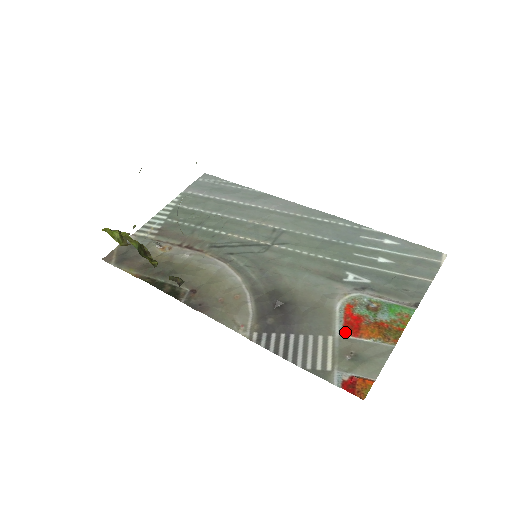
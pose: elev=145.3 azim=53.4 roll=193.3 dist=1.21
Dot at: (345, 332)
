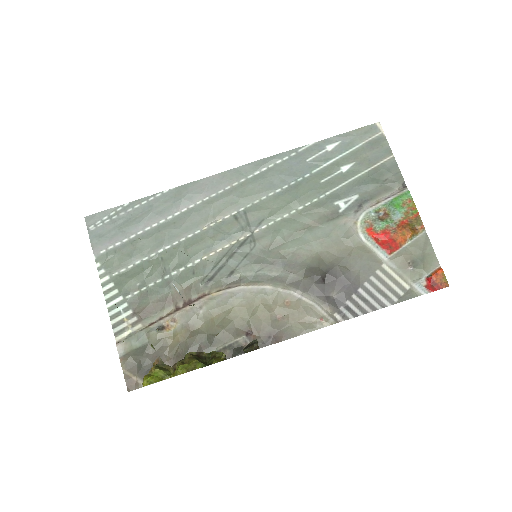
Dot at: (389, 253)
